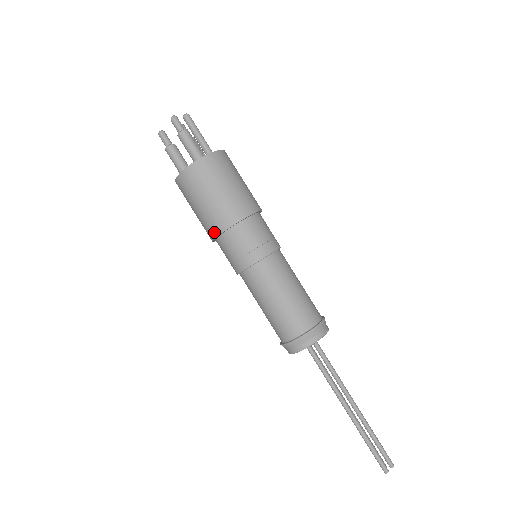
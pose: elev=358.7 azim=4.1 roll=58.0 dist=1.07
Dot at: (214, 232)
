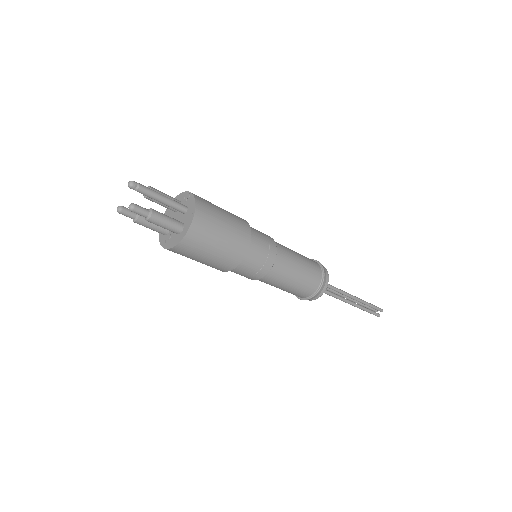
Dot at: occluded
